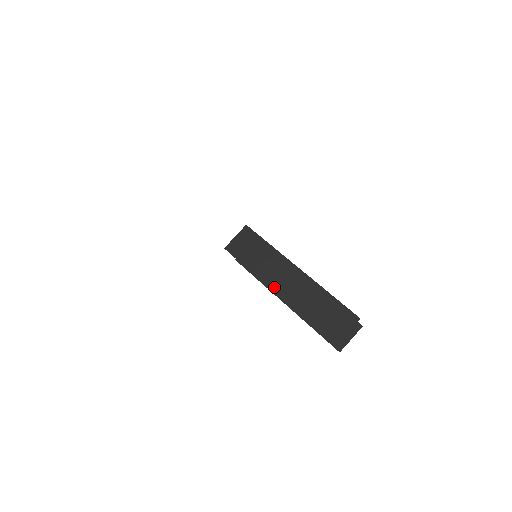
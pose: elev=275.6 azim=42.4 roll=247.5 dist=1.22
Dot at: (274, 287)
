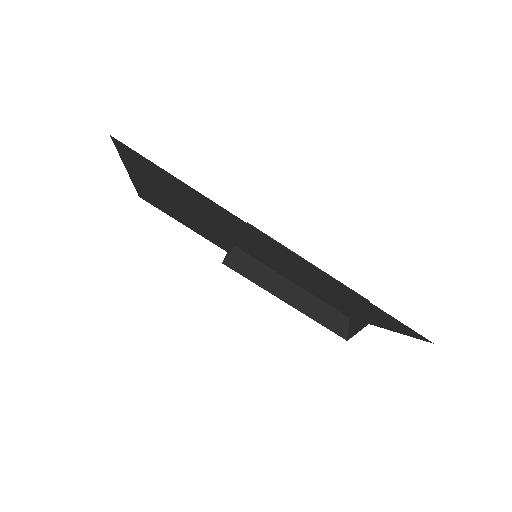
Dot at: occluded
